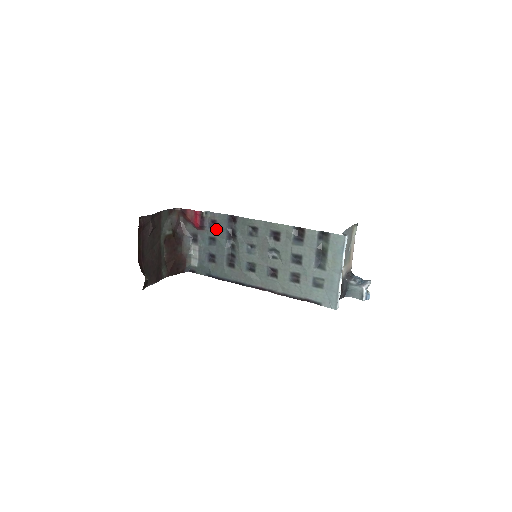
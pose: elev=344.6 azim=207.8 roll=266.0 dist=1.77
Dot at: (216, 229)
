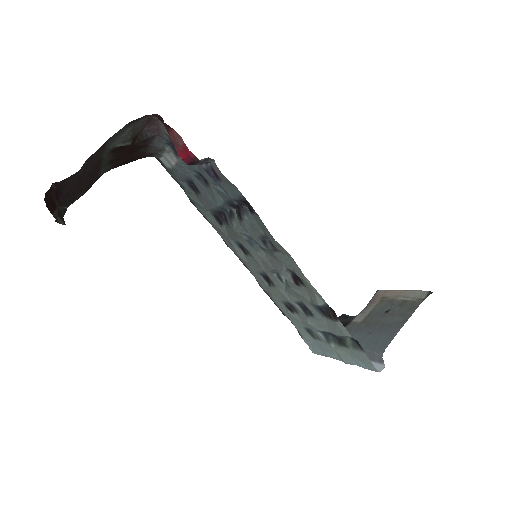
Dot at: (215, 181)
